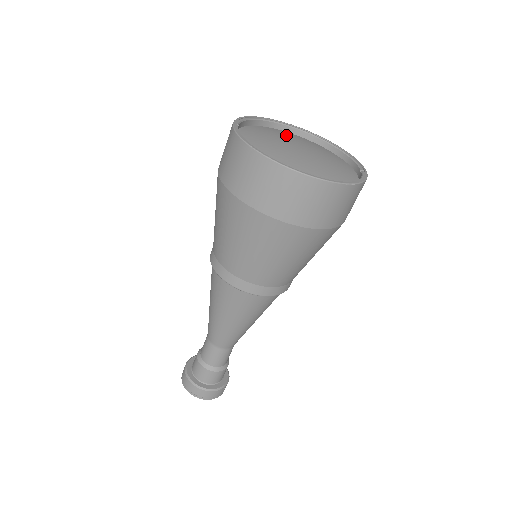
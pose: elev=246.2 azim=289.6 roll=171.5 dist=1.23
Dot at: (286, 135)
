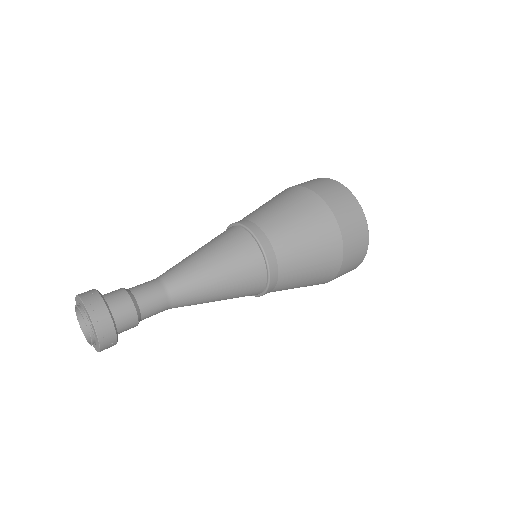
Dot at: occluded
